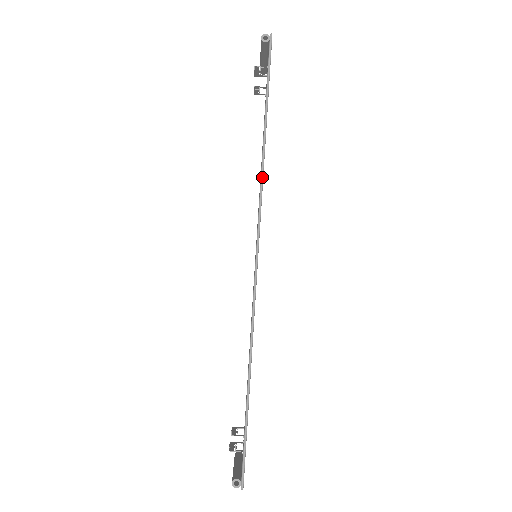
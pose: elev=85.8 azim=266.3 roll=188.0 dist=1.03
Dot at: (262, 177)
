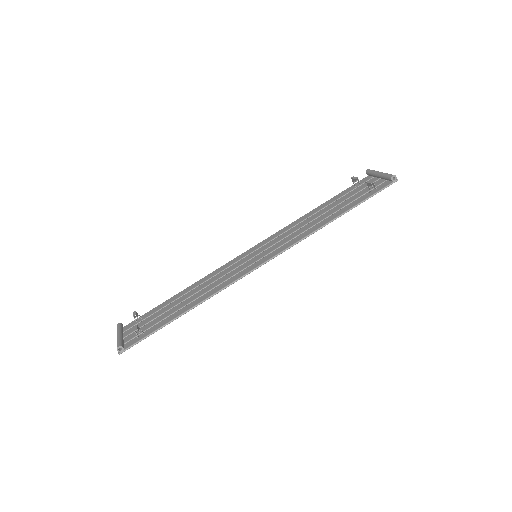
Dot at: occluded
